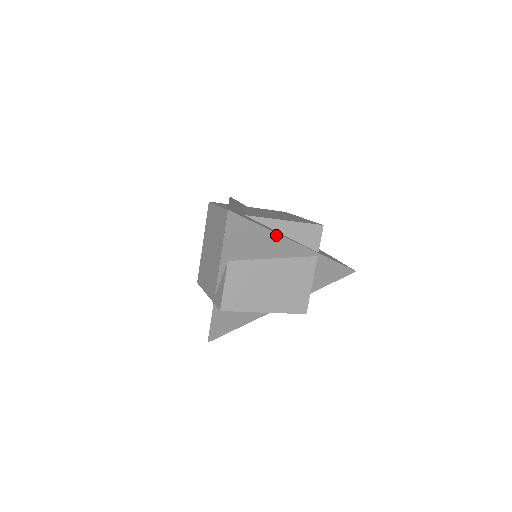
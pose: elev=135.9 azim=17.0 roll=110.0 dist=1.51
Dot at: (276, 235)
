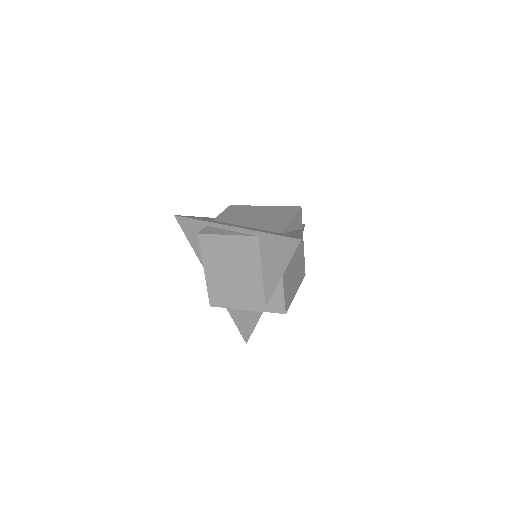
Dot at: occluded
